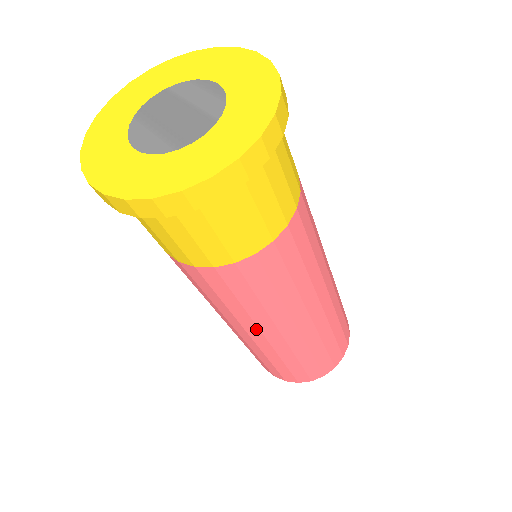
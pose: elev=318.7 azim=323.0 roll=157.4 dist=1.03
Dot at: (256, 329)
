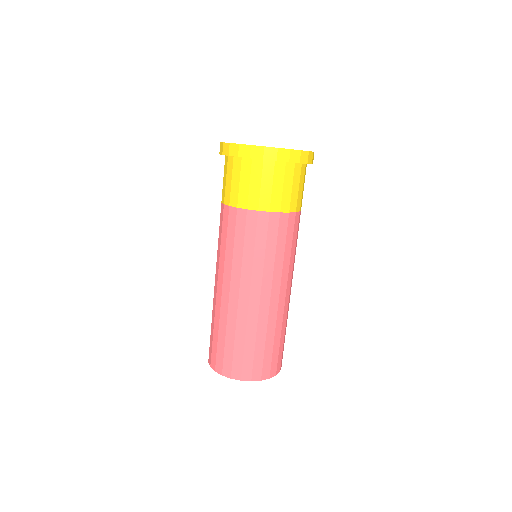
Dot at: (269, 286)
